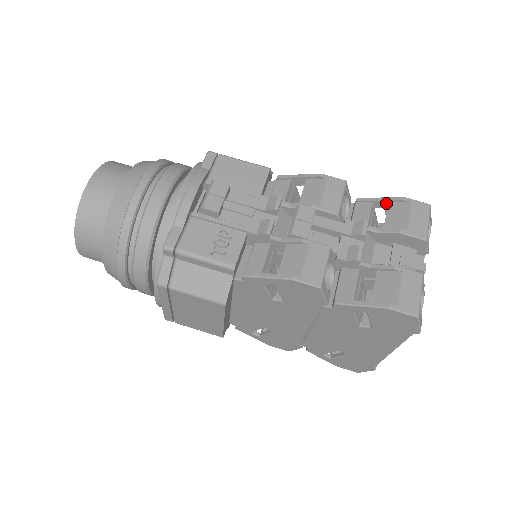
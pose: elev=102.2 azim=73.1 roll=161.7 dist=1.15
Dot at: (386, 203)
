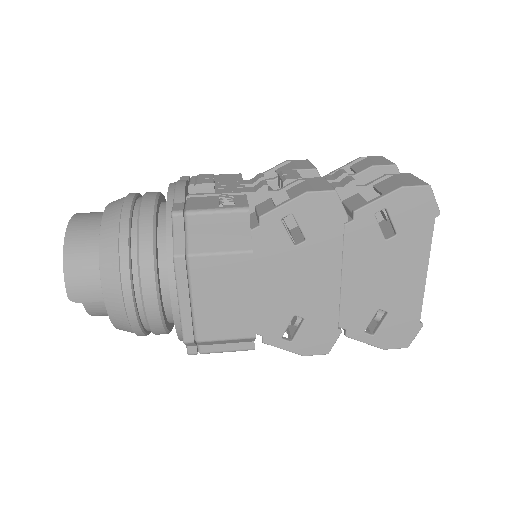
Dot at: (348, 168)
